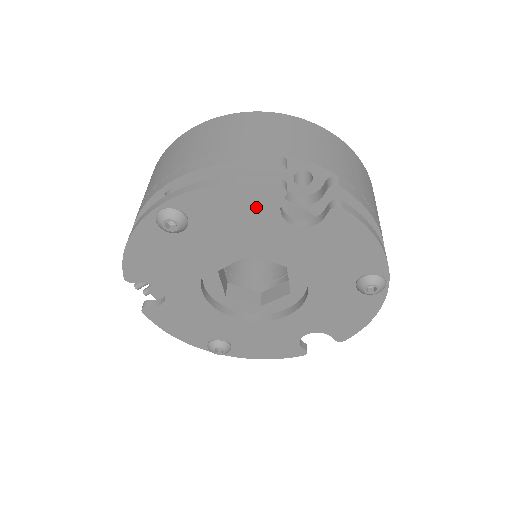
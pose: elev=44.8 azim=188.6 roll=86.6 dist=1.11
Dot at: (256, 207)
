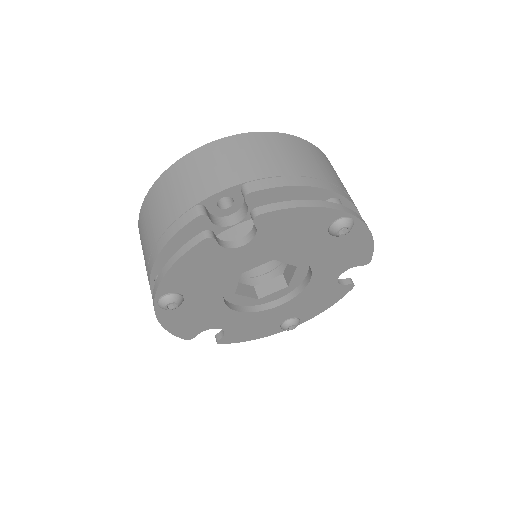
Dot at: (207, 258)
